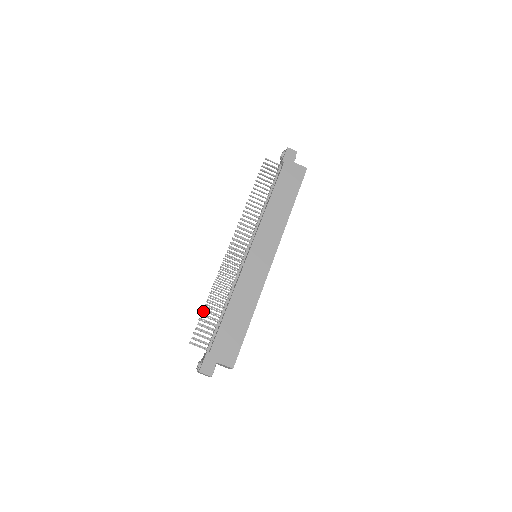
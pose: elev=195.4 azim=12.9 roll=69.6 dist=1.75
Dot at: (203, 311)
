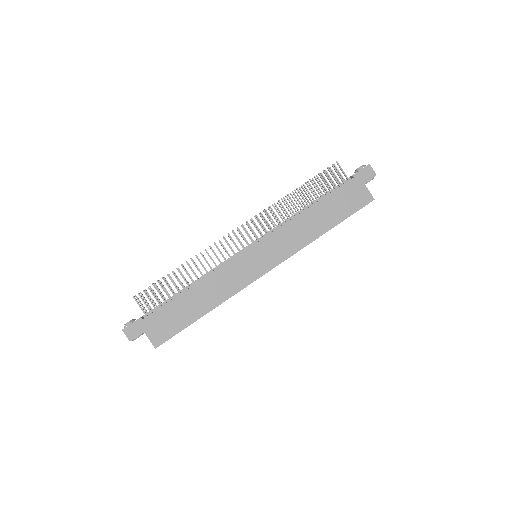
Dot at: (169, 275)
